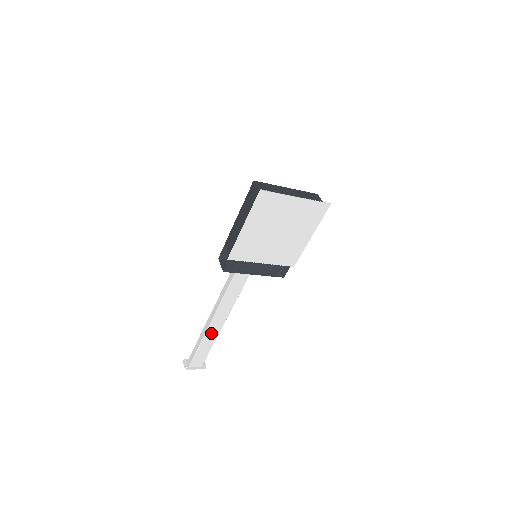
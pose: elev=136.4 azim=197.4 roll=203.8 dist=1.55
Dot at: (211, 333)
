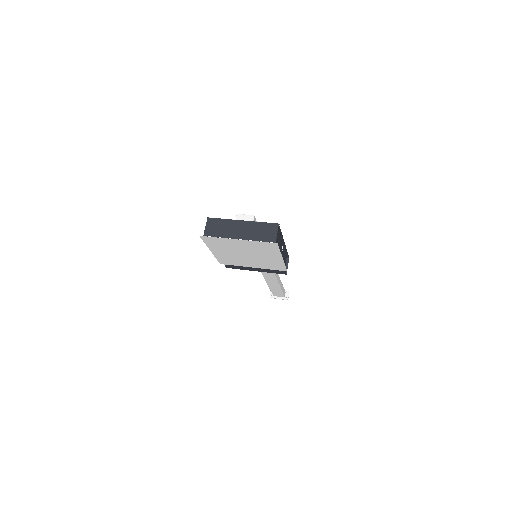
Dot at: (272, 284)
